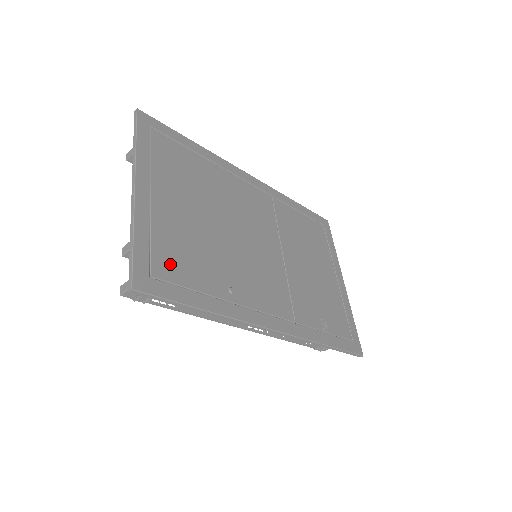
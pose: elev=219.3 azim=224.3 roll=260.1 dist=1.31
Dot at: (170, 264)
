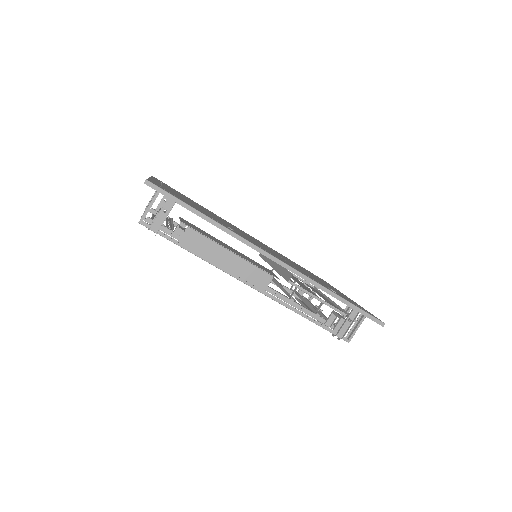
Dot at: (177, 196)
